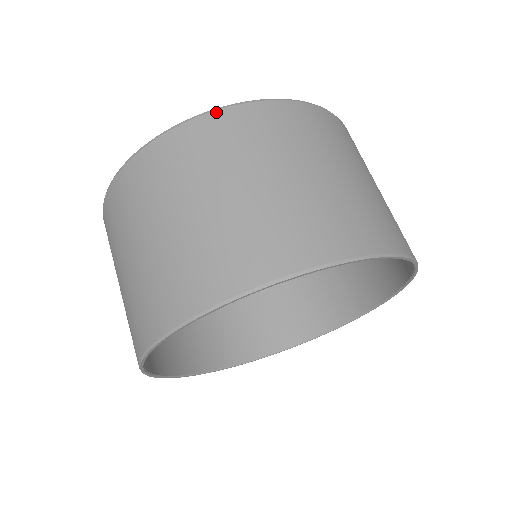
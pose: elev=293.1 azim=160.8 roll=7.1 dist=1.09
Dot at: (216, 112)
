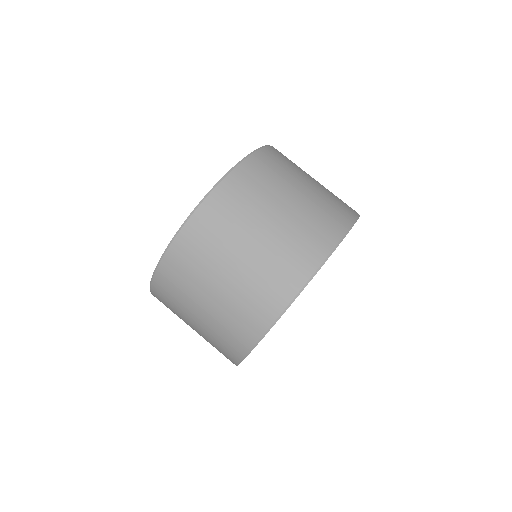
Dot at: (236, 168)
